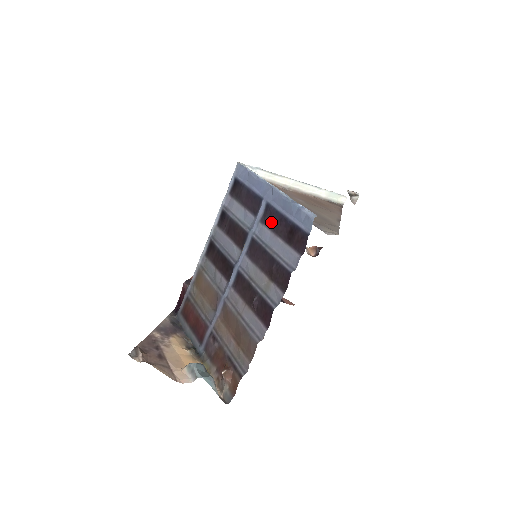
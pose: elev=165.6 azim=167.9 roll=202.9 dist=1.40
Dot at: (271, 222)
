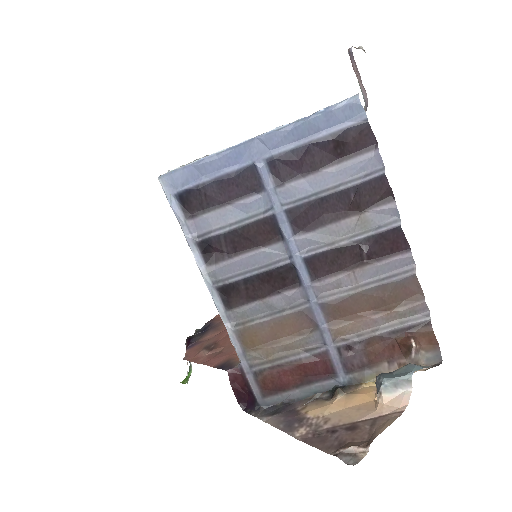
Dot at: (295, 170)
